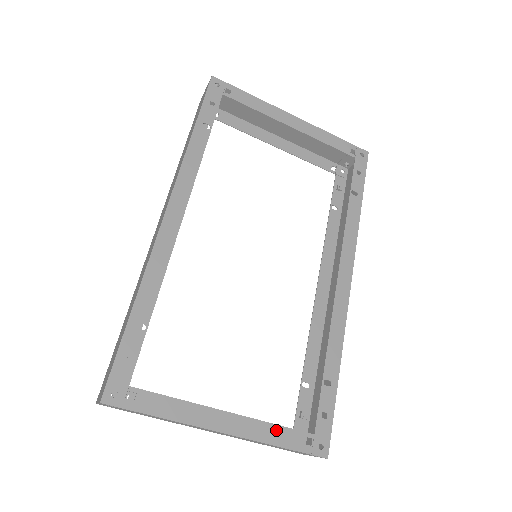
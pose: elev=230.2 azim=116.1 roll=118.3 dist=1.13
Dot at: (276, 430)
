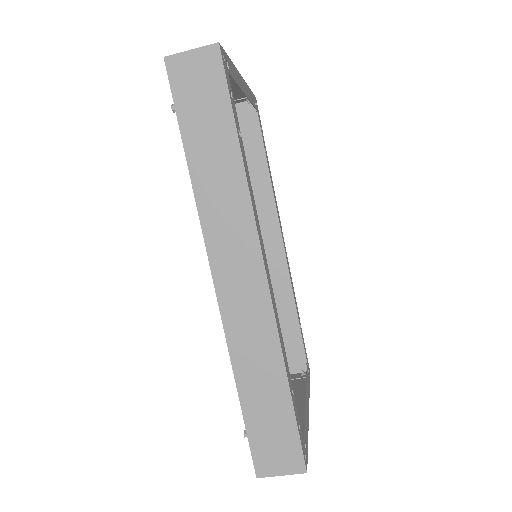
Dot at: occluded
